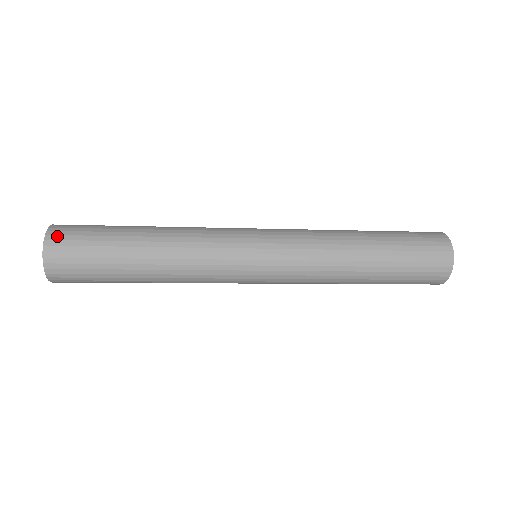
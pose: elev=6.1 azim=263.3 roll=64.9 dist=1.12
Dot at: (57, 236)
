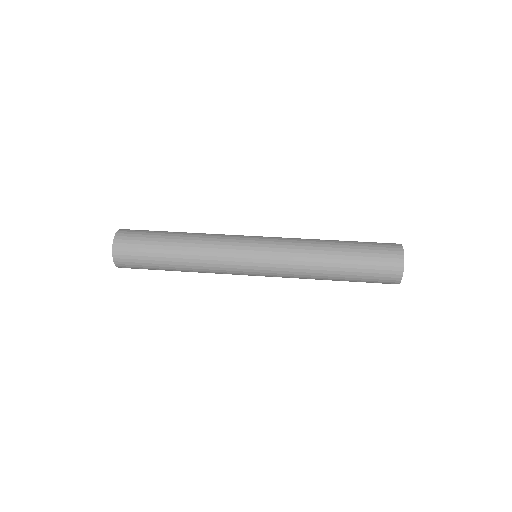
Dot at: (122, 265)
